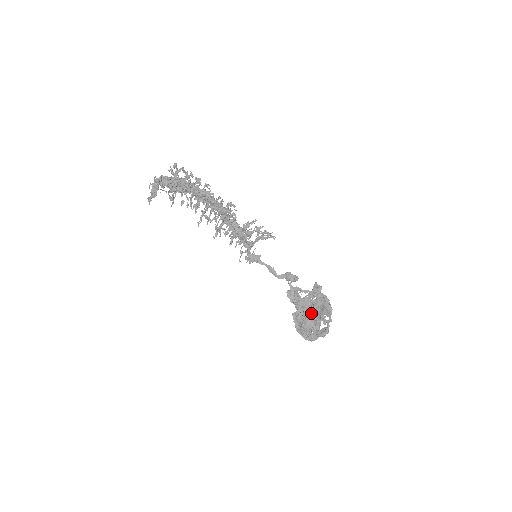
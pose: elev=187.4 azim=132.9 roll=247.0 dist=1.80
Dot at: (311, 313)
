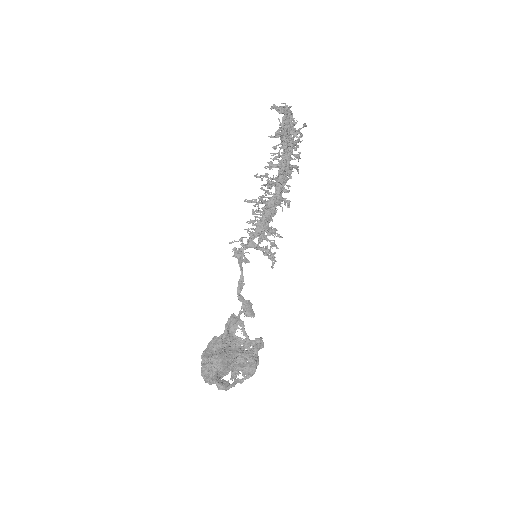
Dot at: (233, 355)
